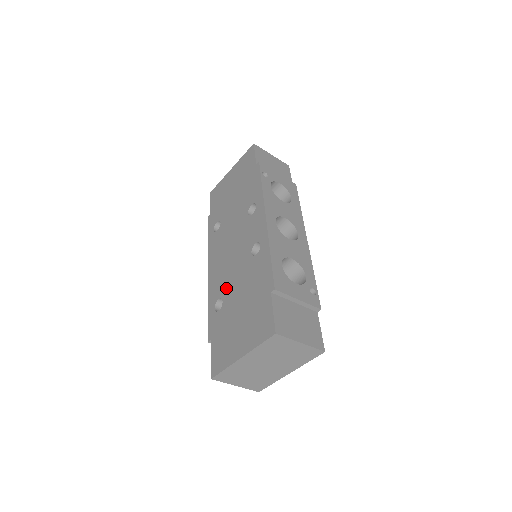
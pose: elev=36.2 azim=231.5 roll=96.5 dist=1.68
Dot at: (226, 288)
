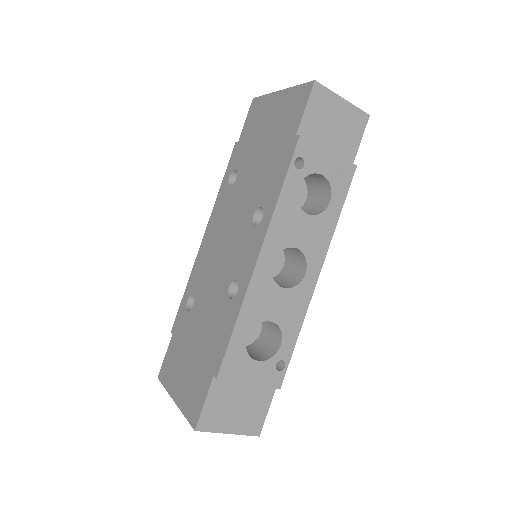
Dot at: (200, 293)
